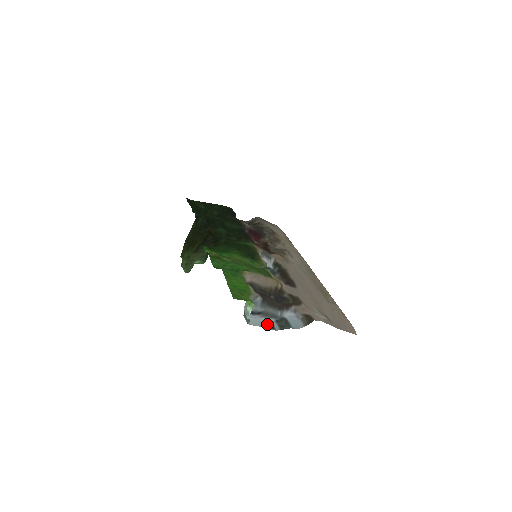
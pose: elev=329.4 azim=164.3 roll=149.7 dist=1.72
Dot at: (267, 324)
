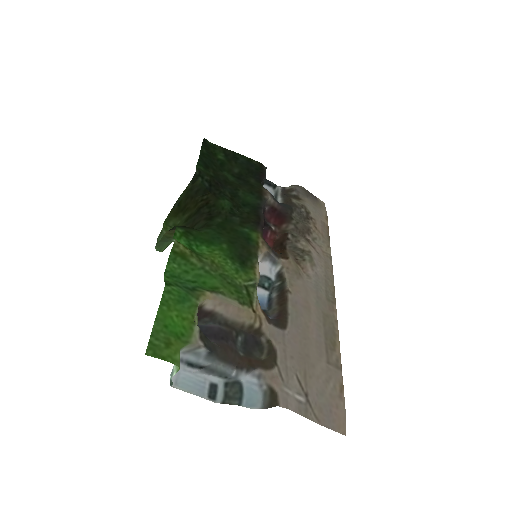
Dot at: (207, 387)
